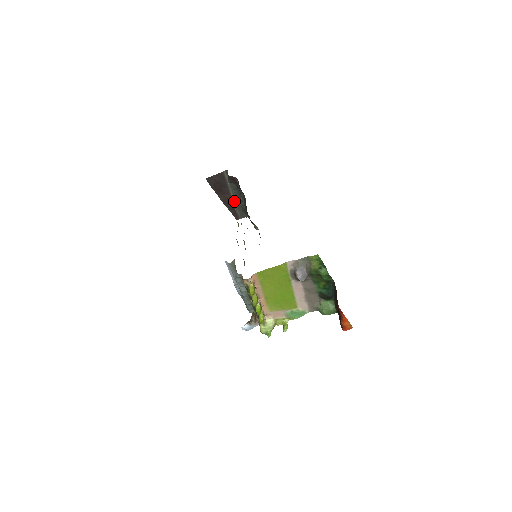
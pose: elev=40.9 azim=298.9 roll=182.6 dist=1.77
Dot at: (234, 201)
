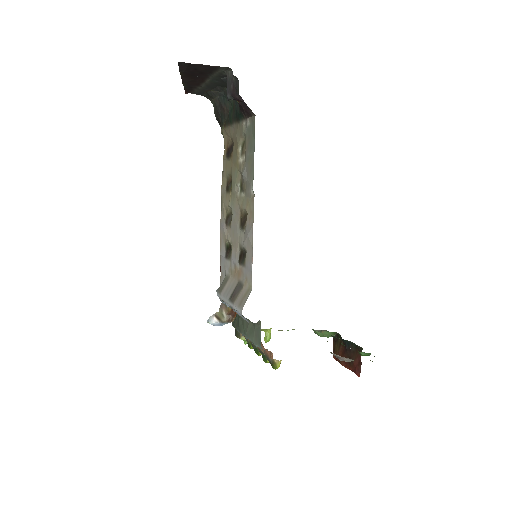
Dot at: (203, 84)
